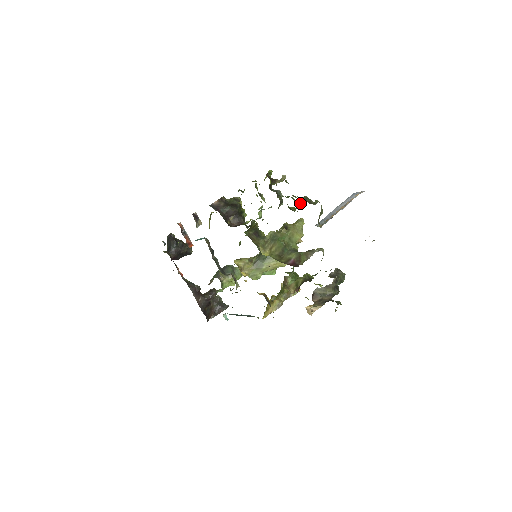
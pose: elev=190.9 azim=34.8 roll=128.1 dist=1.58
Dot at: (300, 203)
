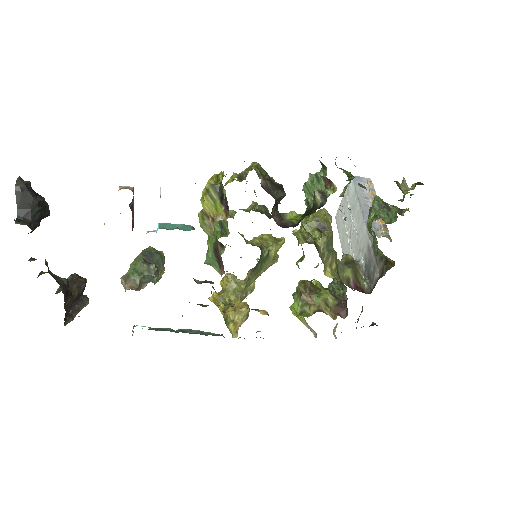
Dot at: (383, 209)
